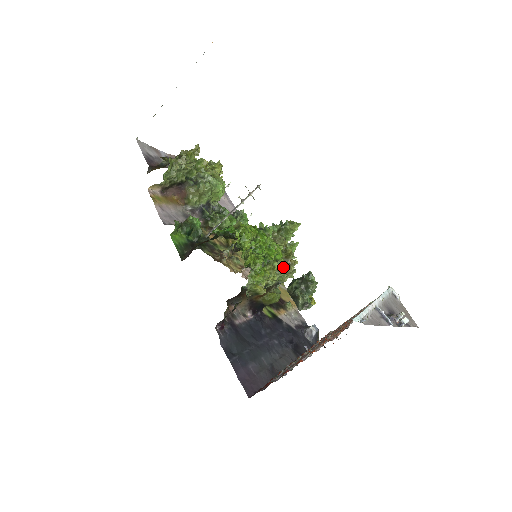
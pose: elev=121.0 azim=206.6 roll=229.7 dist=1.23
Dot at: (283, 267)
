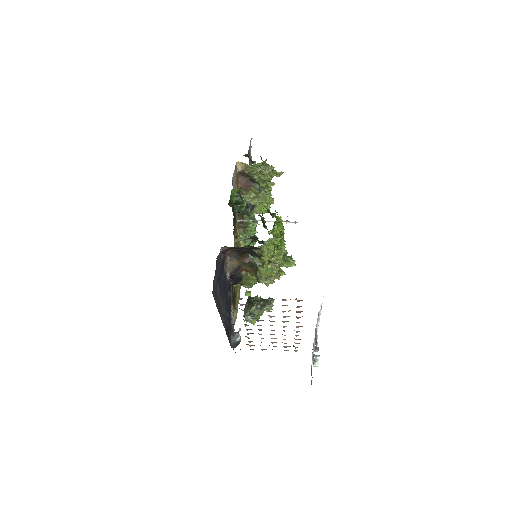
Dot at: occluded
